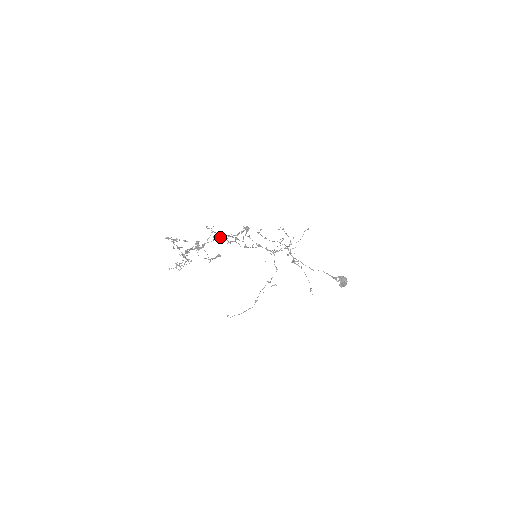
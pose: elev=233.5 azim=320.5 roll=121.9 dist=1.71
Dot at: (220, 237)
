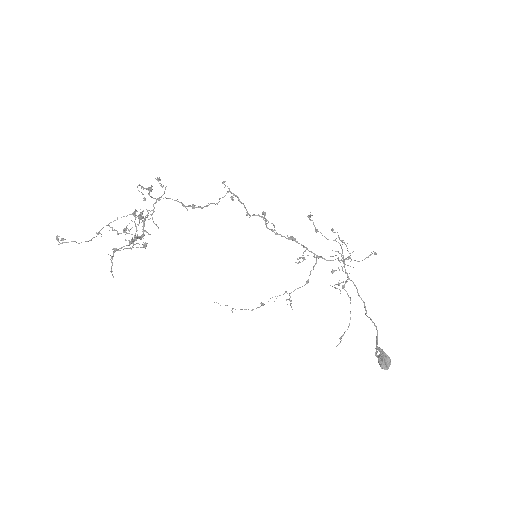
Dot at: (144, 223)
